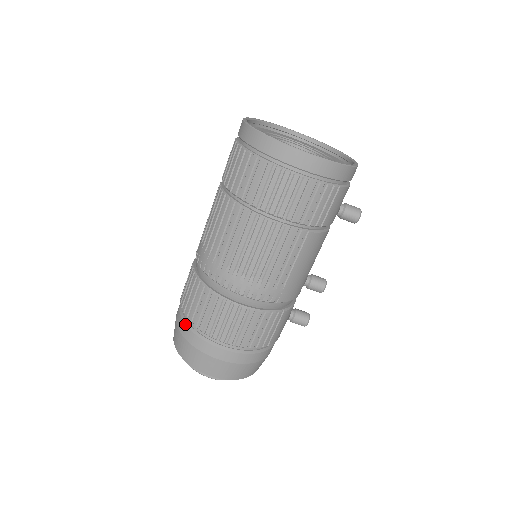
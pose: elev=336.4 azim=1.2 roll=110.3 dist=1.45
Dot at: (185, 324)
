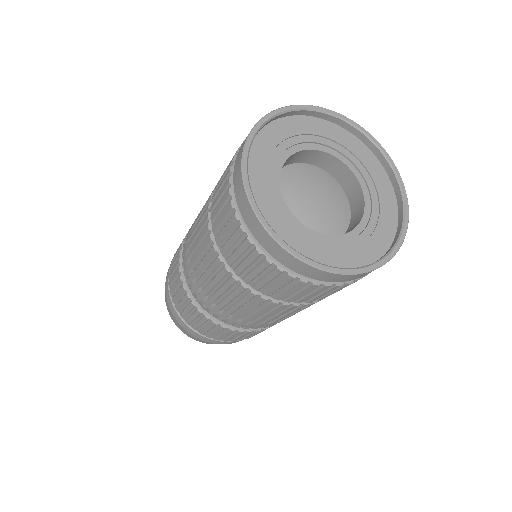
Dot at: (200, 336)
